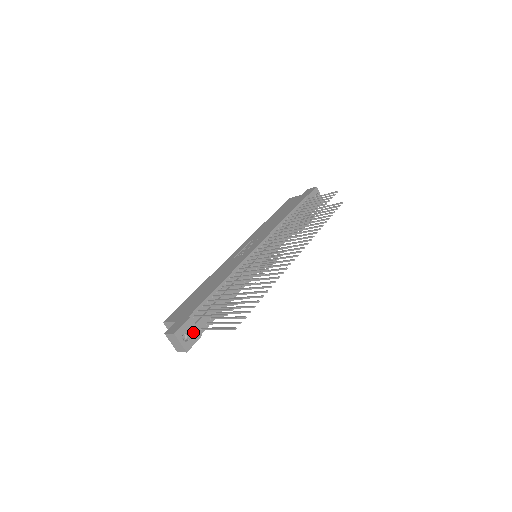
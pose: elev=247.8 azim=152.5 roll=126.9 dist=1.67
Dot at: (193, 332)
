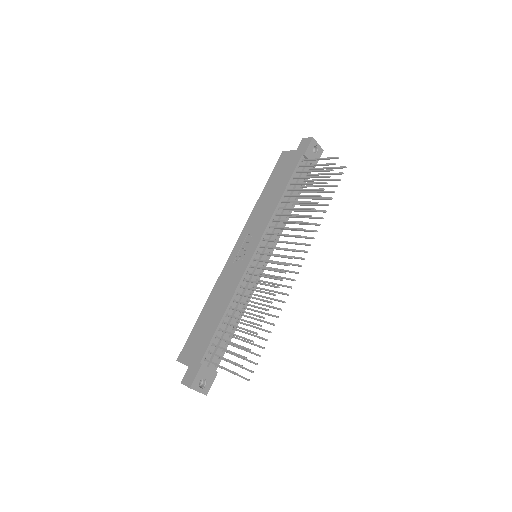
Dot at: (208, 375)
